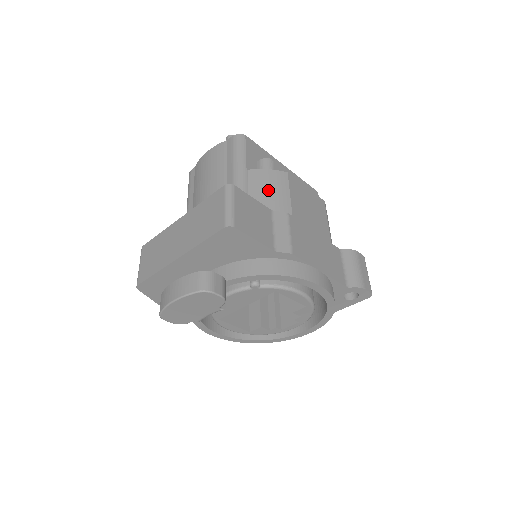
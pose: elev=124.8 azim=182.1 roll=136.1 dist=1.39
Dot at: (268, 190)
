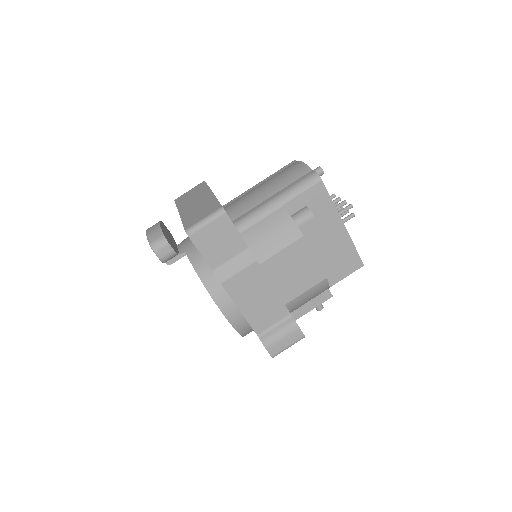
Dot at: (270, 233)
